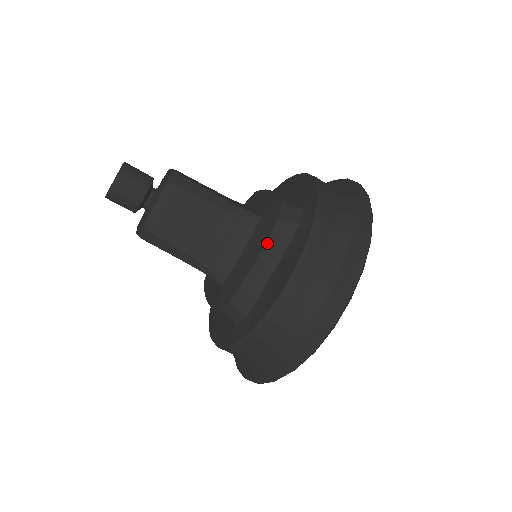
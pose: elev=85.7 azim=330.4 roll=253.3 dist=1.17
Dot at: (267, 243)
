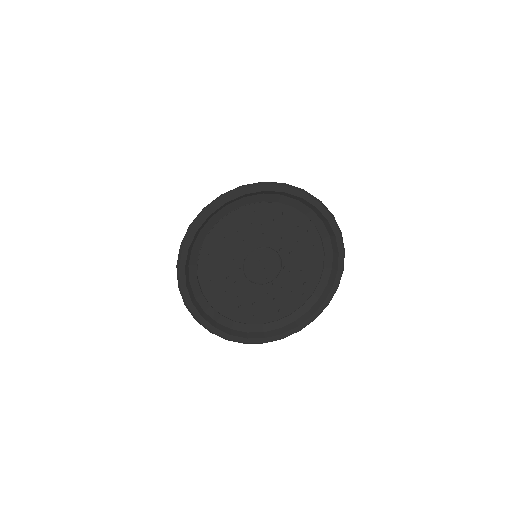
Dot at: occluded
